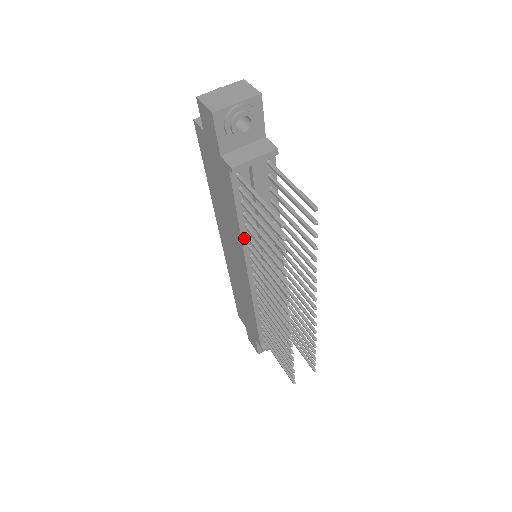
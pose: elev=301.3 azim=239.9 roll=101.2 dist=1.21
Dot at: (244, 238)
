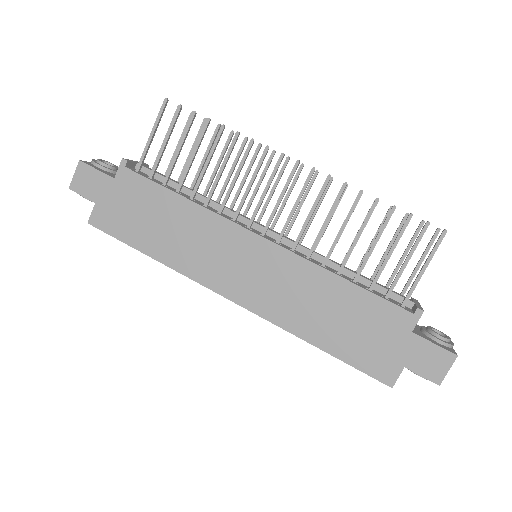
Dot at: (203, 207)
